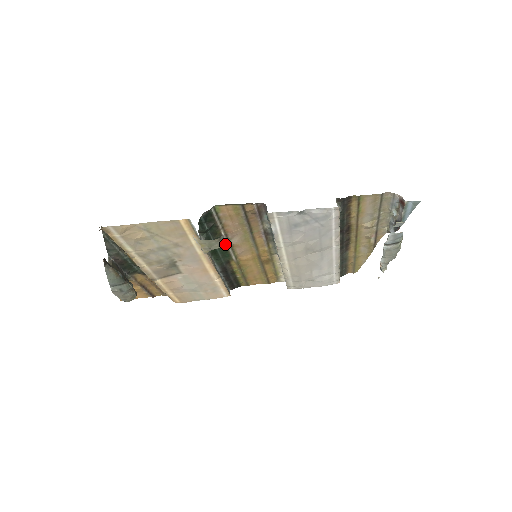
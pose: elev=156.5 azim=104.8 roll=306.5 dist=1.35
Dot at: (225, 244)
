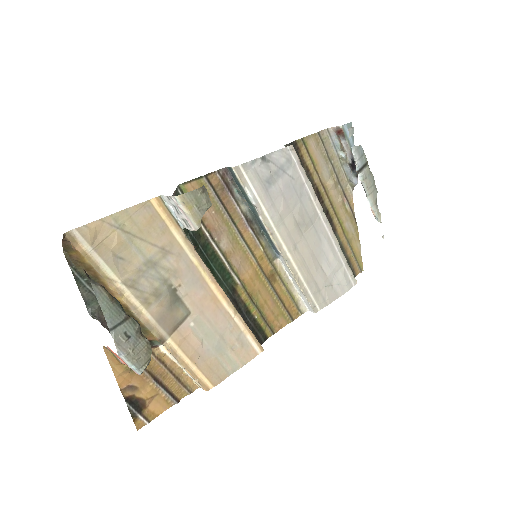
Dot at: (217, 255)
